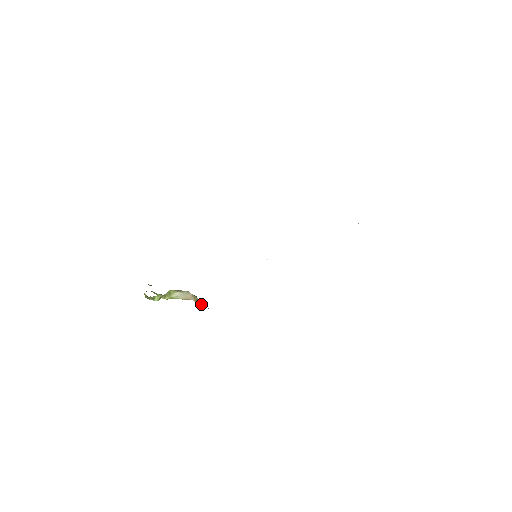
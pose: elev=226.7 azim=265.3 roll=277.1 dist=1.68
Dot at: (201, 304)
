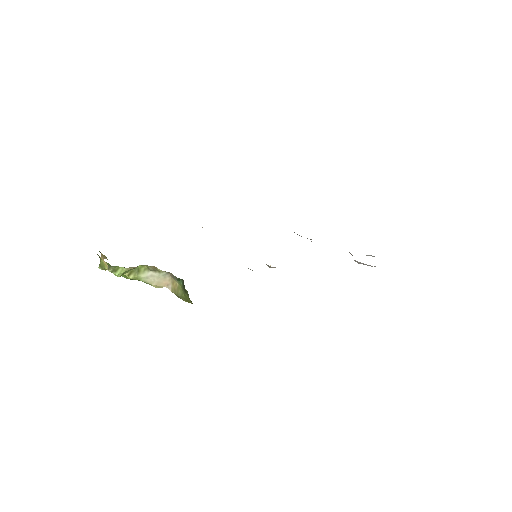
Dot at: (185, 294)
